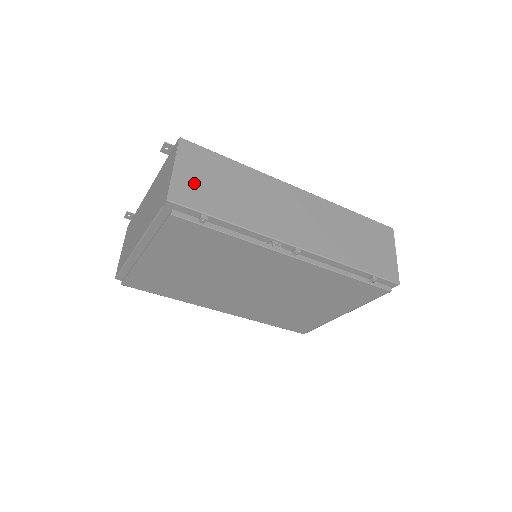
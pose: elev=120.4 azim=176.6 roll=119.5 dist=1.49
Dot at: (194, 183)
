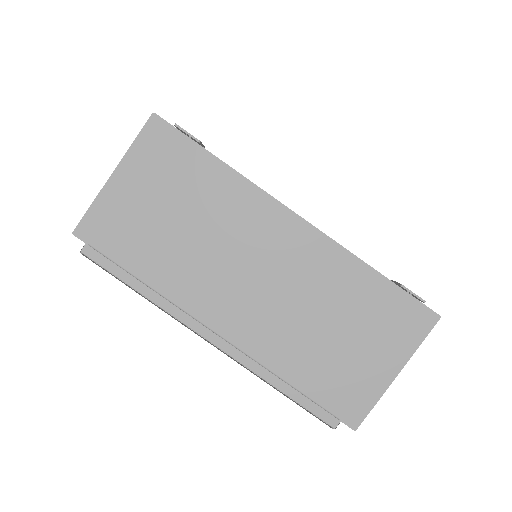
Dot at: occluded
